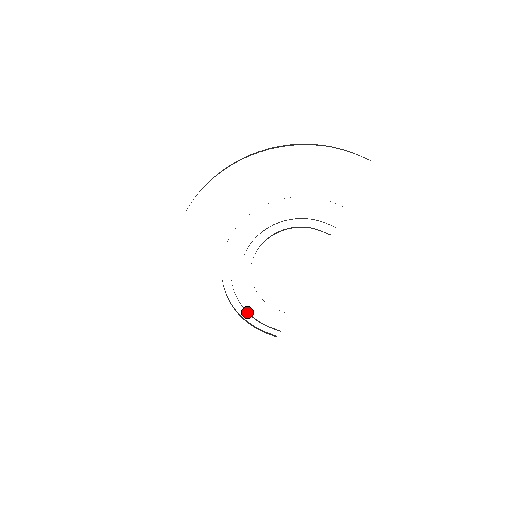
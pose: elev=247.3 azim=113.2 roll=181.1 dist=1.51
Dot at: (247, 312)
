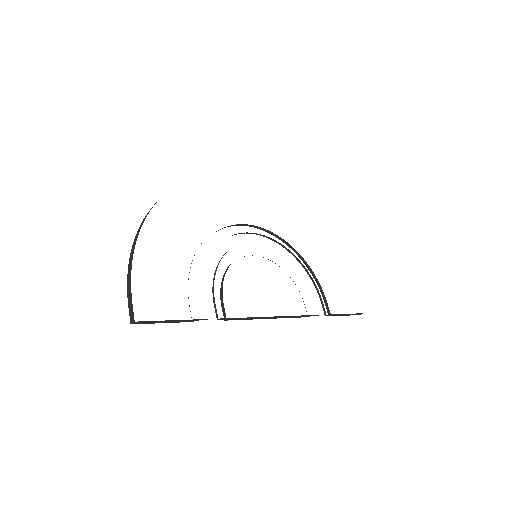
Dot at: occluded
